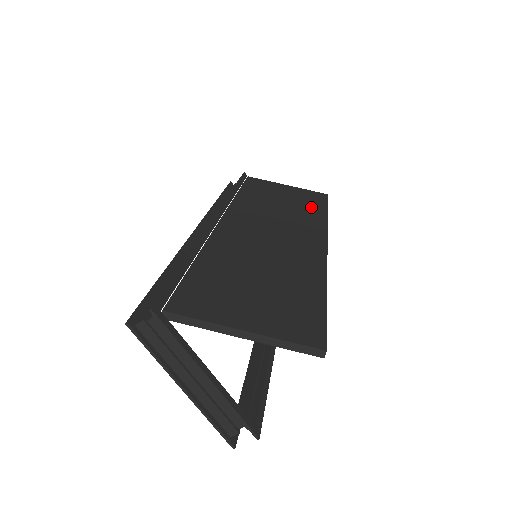
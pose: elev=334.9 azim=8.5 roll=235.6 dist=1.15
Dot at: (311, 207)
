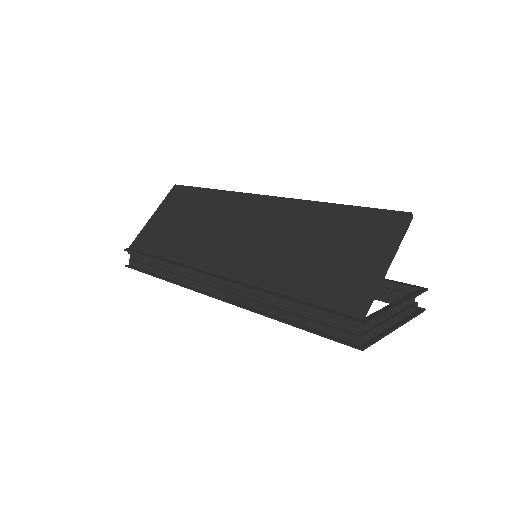
Dot at: (199, 200)
